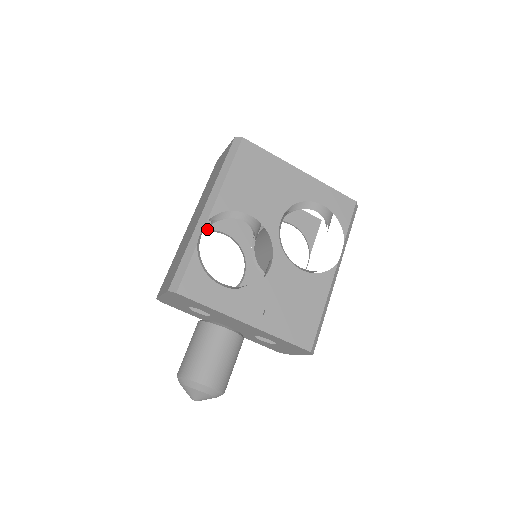
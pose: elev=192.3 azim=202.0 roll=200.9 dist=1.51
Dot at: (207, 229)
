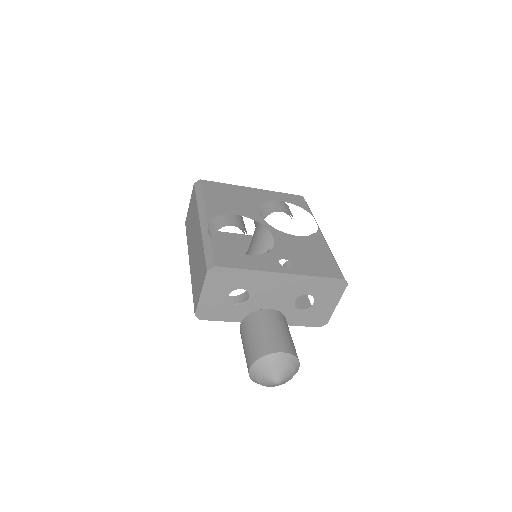
Dot at: occluded
